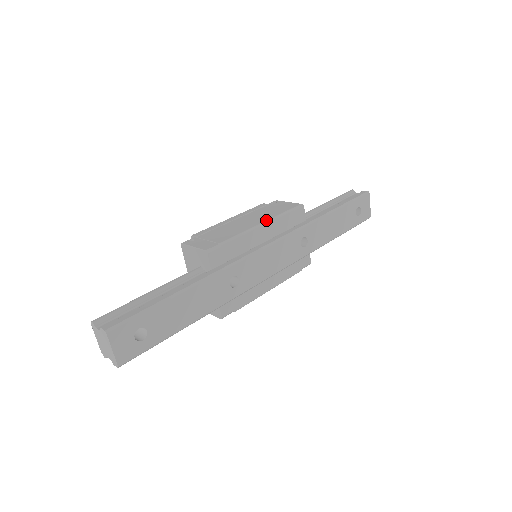
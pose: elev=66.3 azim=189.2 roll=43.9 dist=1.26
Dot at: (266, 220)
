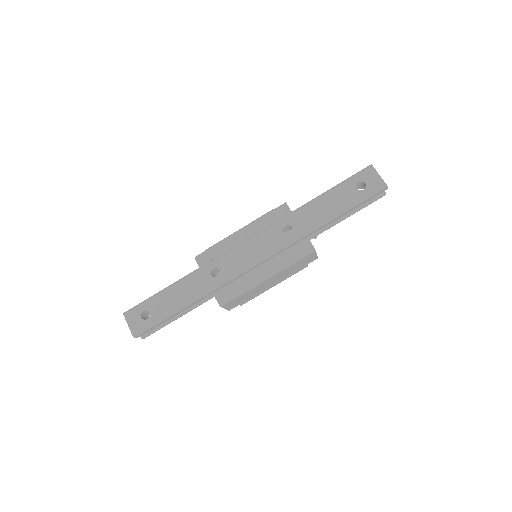
Dot at: occluded
